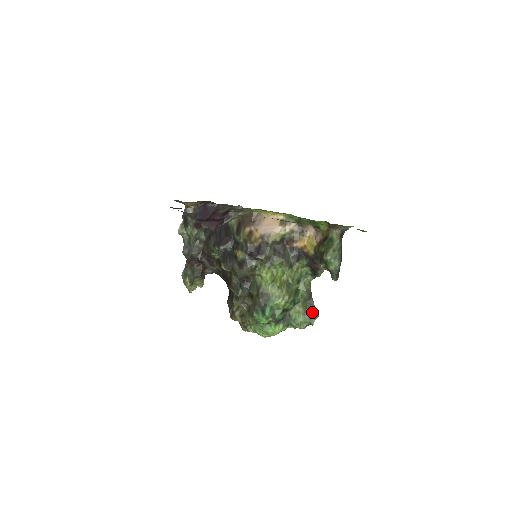
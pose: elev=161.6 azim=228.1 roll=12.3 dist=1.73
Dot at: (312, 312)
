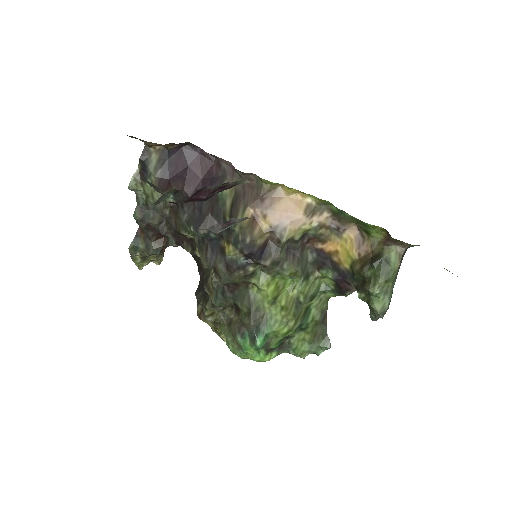
Dot at: (322, 341)
